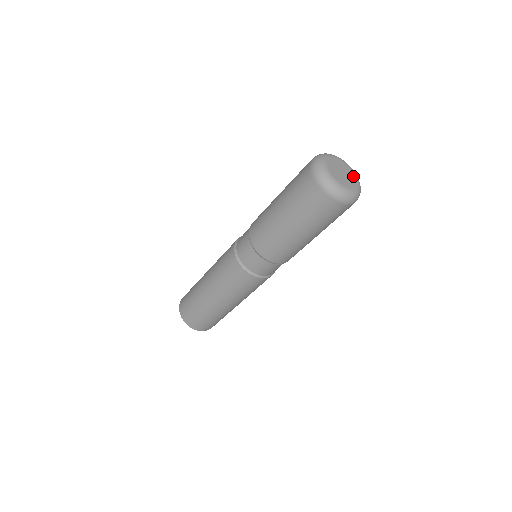
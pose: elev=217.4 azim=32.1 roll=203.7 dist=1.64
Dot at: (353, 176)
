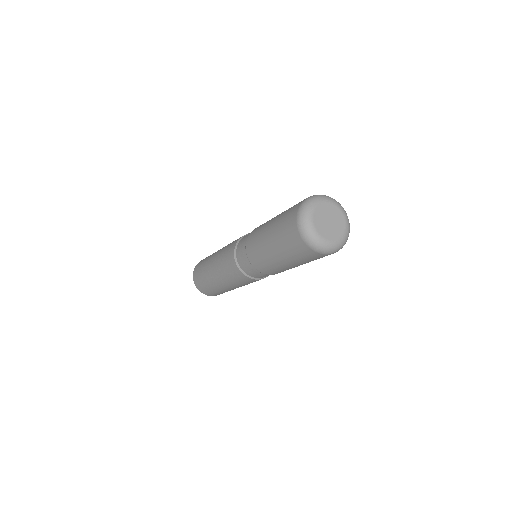
Dot at: (335, 210)
